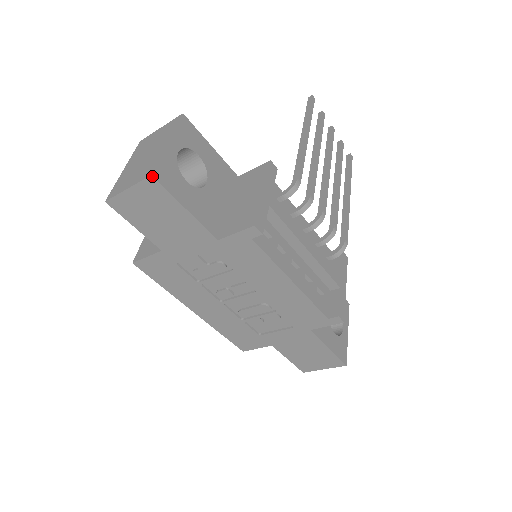
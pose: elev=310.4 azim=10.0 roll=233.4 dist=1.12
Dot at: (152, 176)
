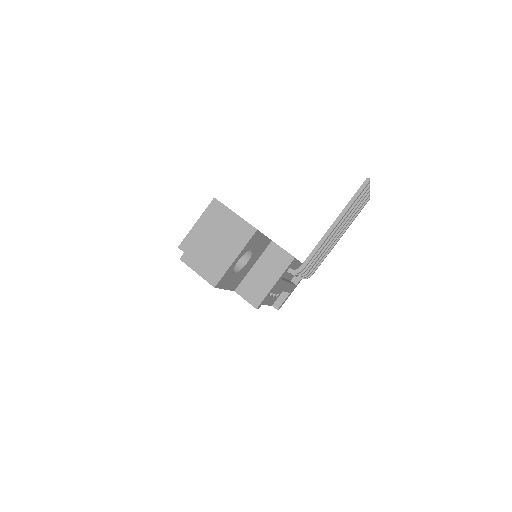
Dot at: occluded
